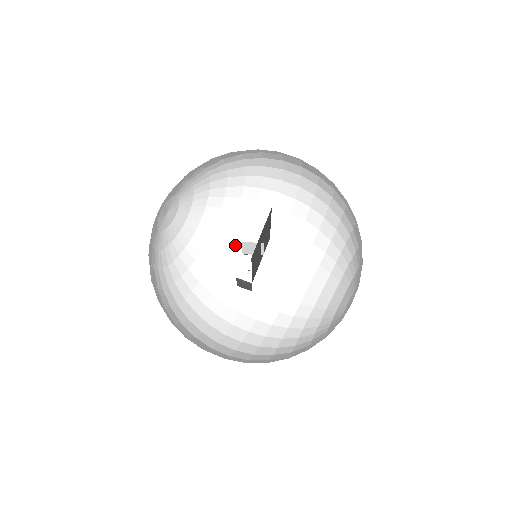
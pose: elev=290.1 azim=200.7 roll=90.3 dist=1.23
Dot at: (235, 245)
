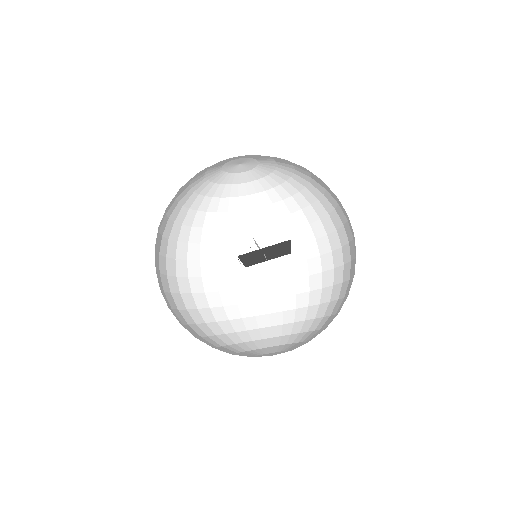
Dot at: (278, 229)
